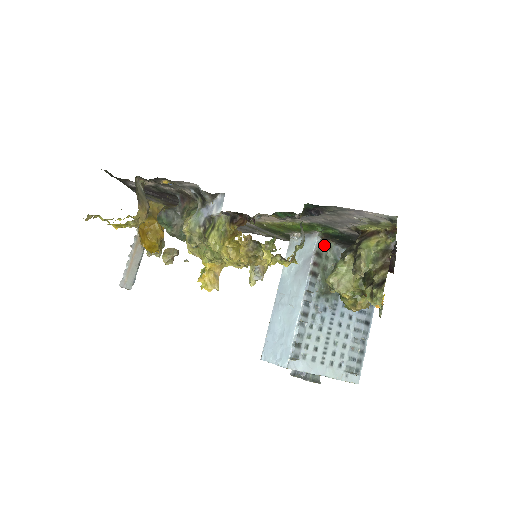
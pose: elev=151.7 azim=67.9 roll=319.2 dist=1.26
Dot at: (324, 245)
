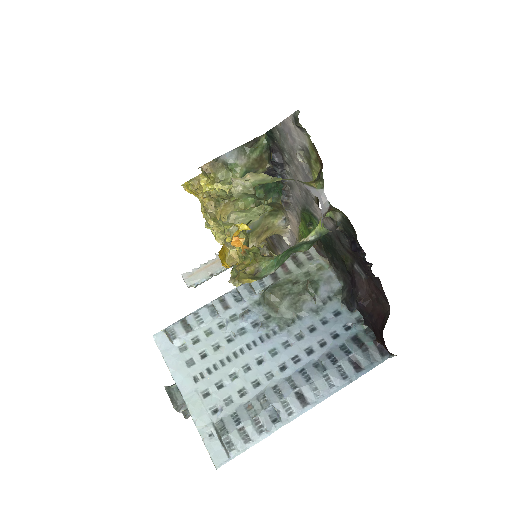
Dot at: (314, 259)
